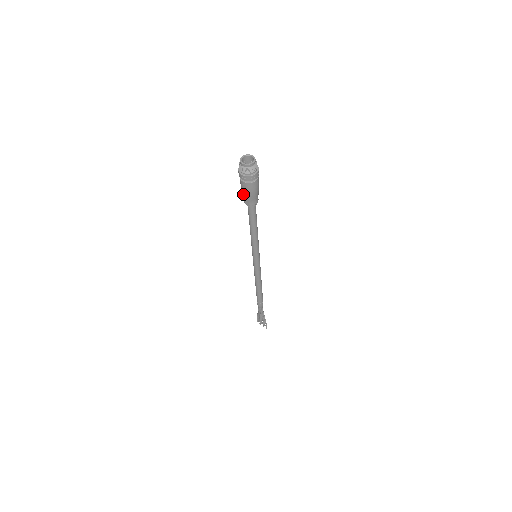
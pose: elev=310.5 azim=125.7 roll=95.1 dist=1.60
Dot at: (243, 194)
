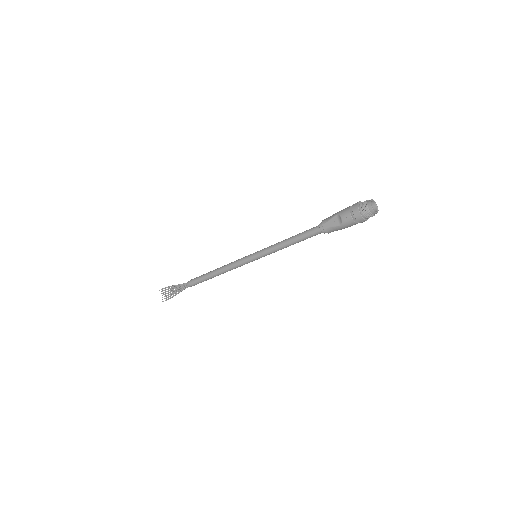
Dot at: (332, 218)
